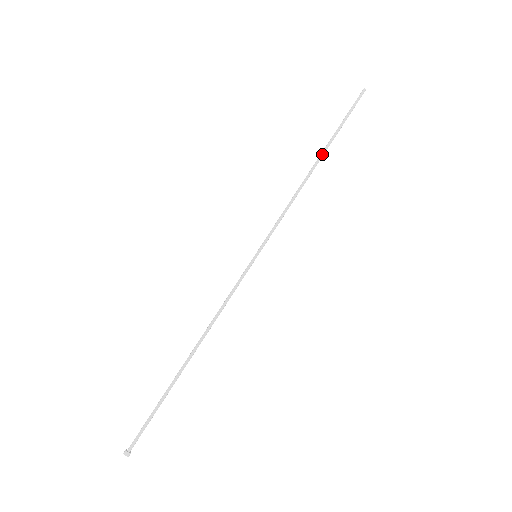
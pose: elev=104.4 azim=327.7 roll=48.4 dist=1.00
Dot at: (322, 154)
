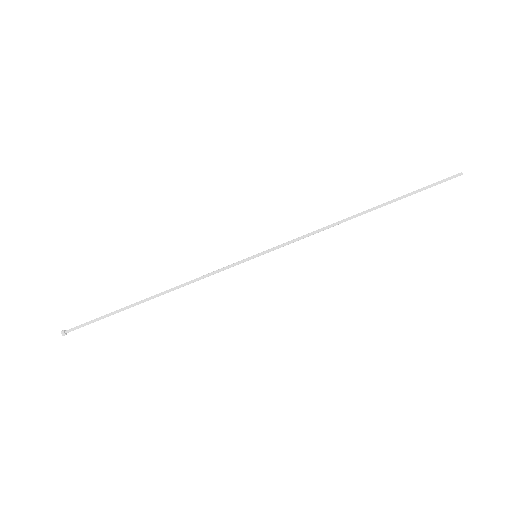
Dot at: (376, 208)
